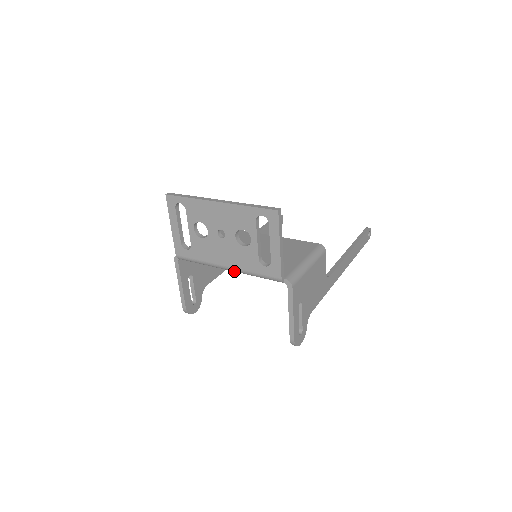
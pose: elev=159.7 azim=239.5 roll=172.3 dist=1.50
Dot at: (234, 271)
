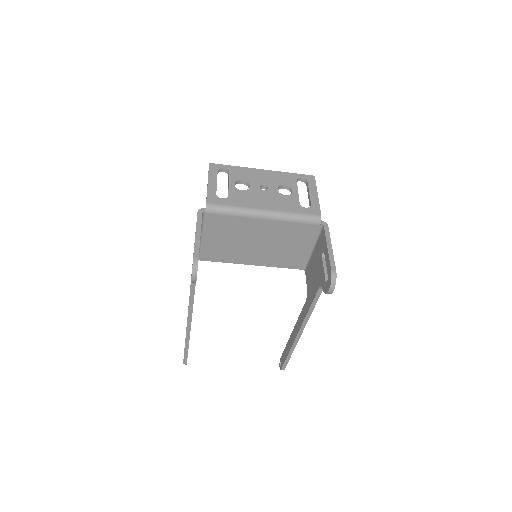
Dot at: (272, 215)
